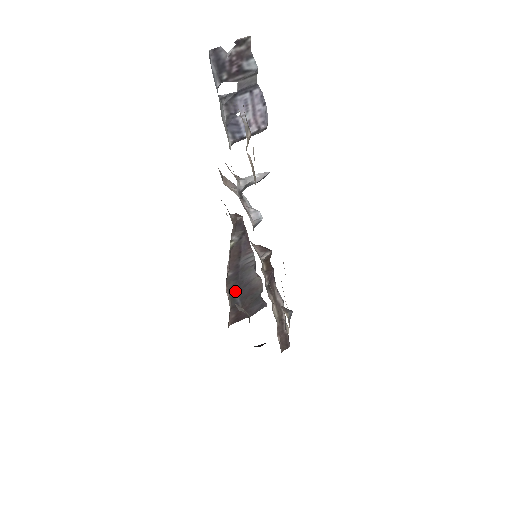
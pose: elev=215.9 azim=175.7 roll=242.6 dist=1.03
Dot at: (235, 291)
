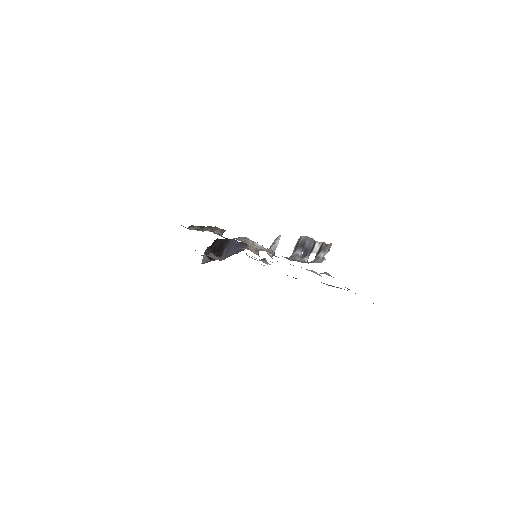
Dot at: occluded
